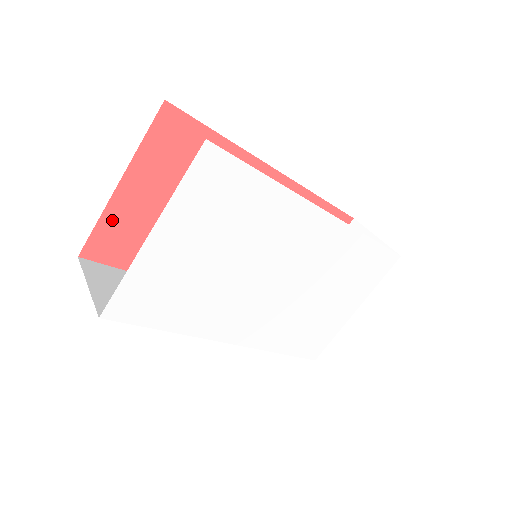
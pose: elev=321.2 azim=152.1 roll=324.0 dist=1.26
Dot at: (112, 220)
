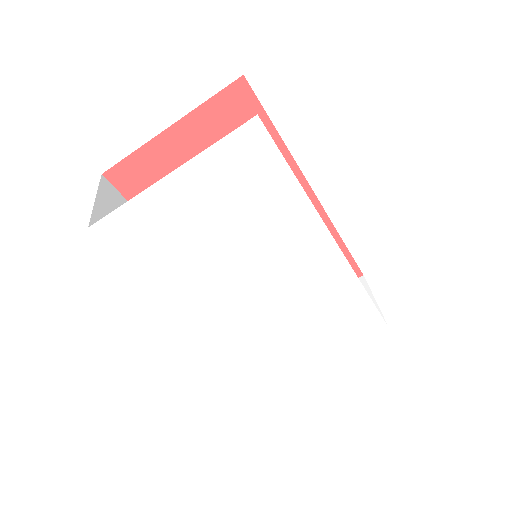
Dot at: (147, 157)
